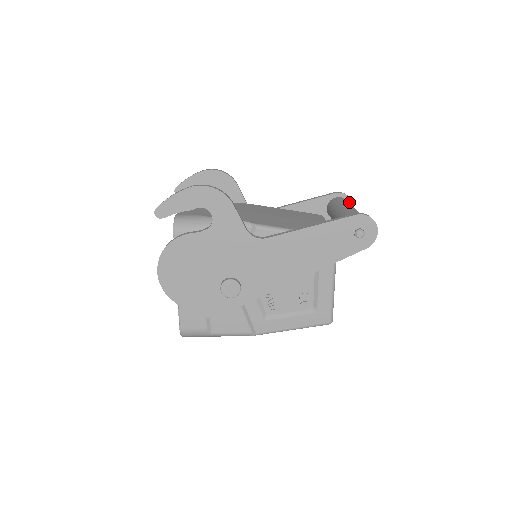
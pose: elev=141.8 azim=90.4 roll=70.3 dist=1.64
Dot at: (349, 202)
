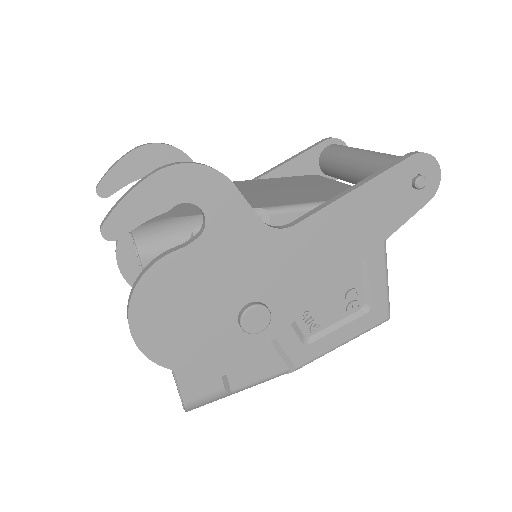
Dot at: occluded
